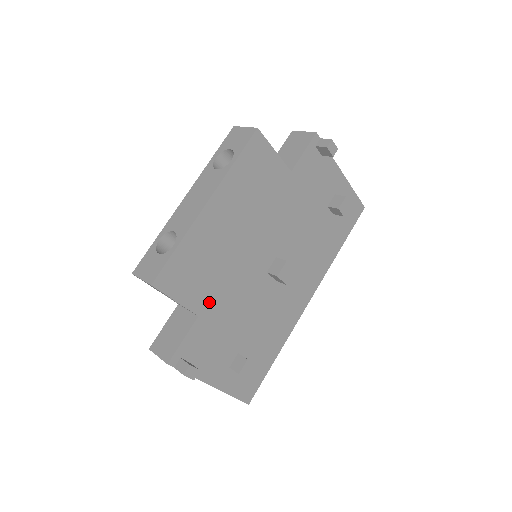
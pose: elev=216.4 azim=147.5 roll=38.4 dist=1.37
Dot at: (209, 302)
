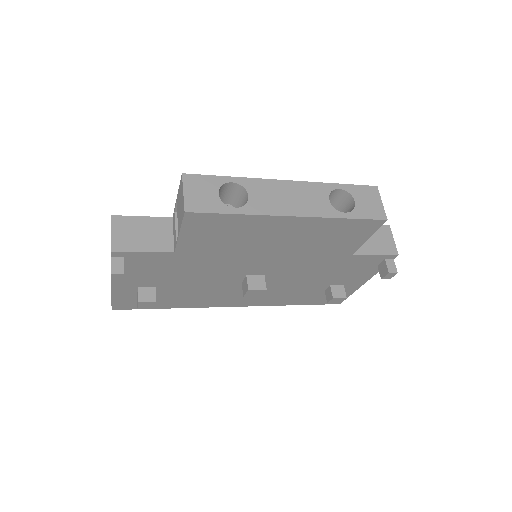
Dot at: (193, 253)
